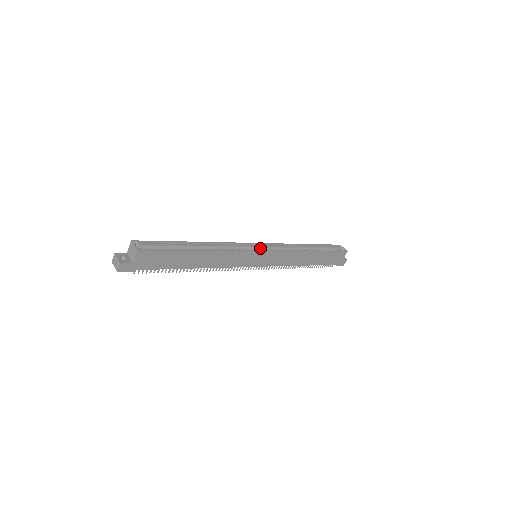
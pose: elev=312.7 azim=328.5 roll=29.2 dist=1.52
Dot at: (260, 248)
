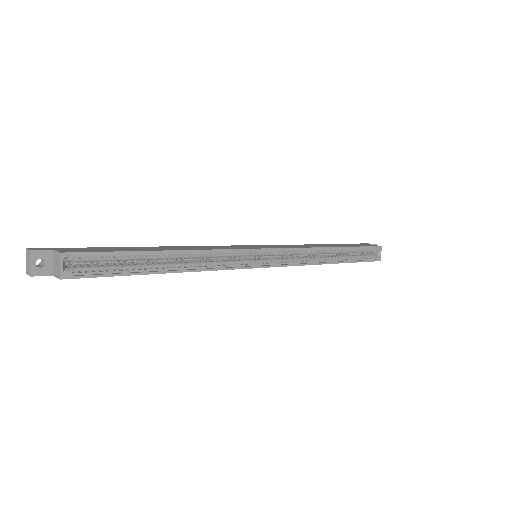
Dot at: (266, 255)
